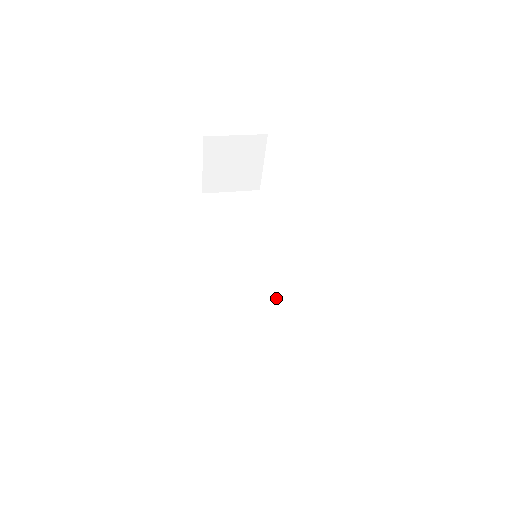
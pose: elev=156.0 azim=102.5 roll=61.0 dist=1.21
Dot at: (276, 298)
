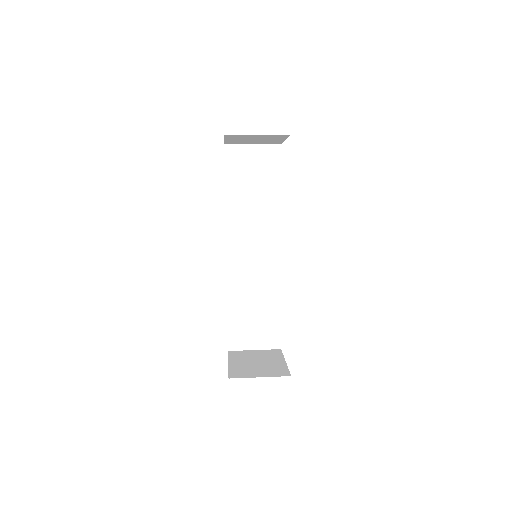
Dot at: (270, 269)
